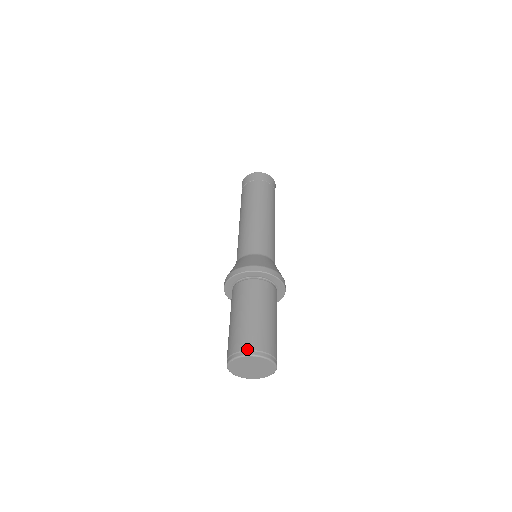
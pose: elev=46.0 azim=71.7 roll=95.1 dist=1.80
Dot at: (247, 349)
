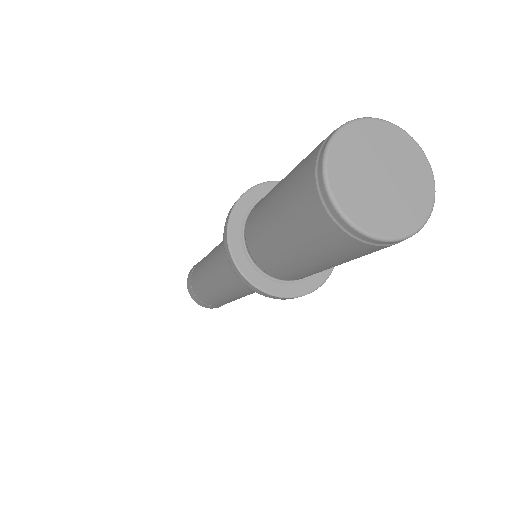
Dot at: occluded
